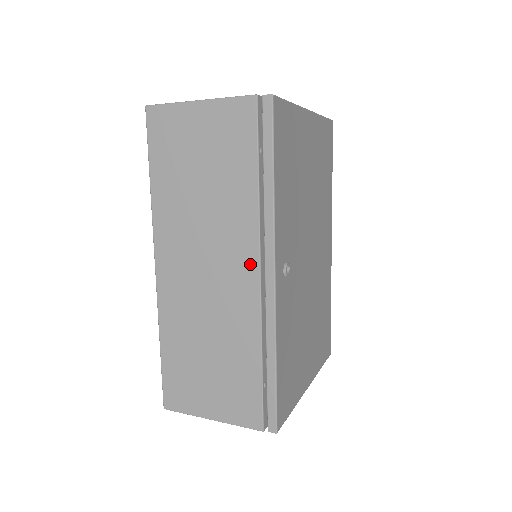
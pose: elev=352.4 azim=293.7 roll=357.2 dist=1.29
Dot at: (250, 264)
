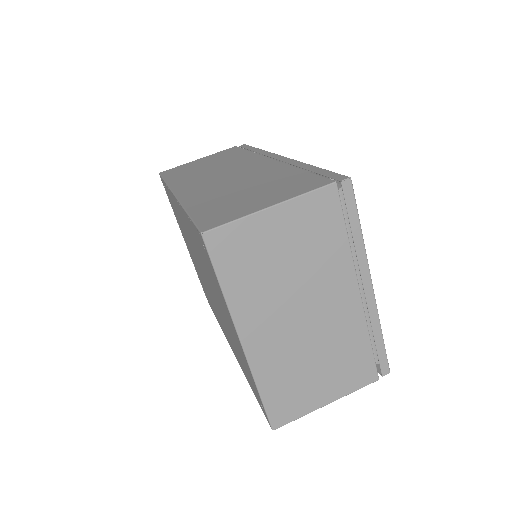
Dot at: occluded
